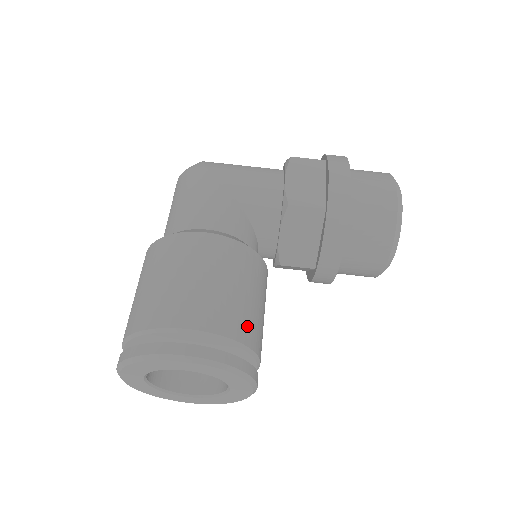
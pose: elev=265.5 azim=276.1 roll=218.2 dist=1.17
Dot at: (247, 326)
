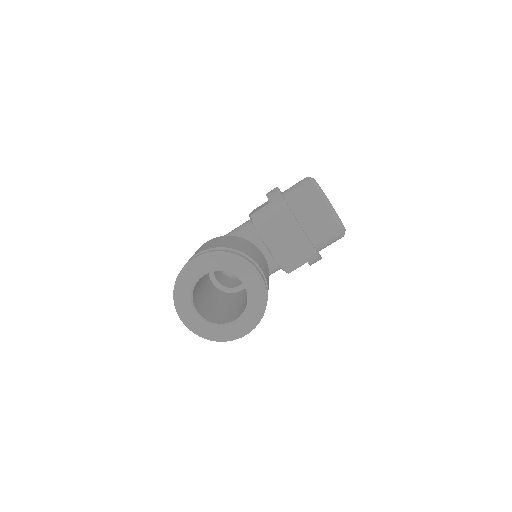
Dot at: (235, 247)
